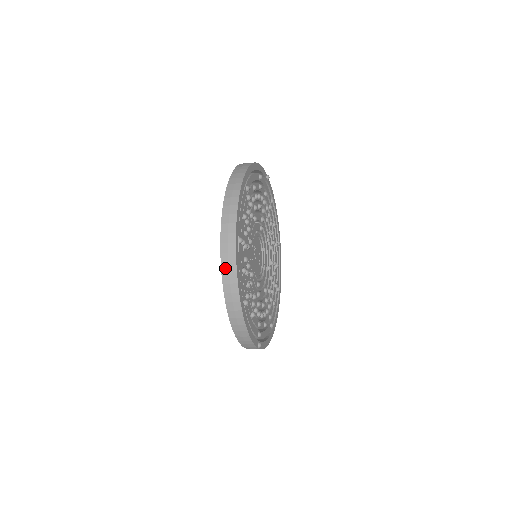
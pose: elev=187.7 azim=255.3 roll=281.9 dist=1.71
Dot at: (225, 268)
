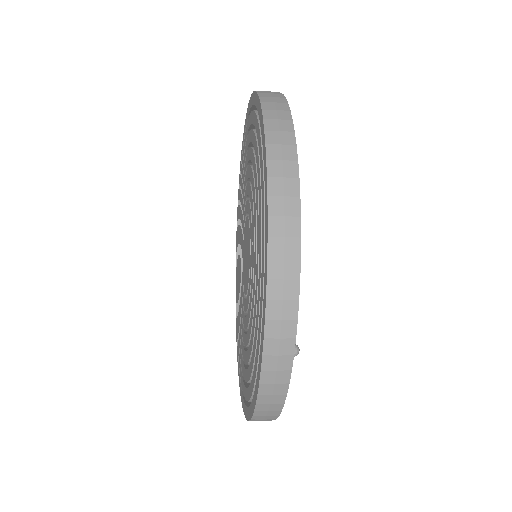
Dot at: (272, 124)
